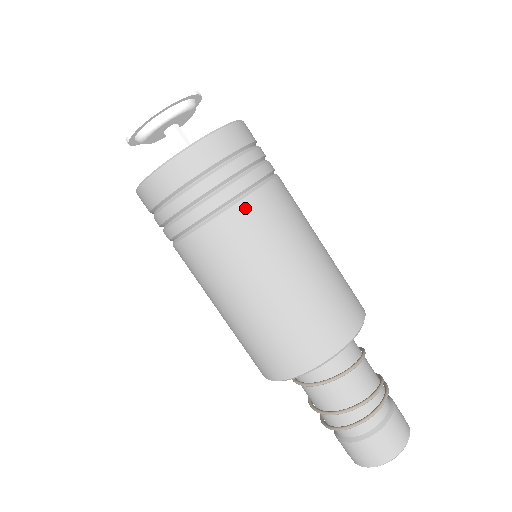
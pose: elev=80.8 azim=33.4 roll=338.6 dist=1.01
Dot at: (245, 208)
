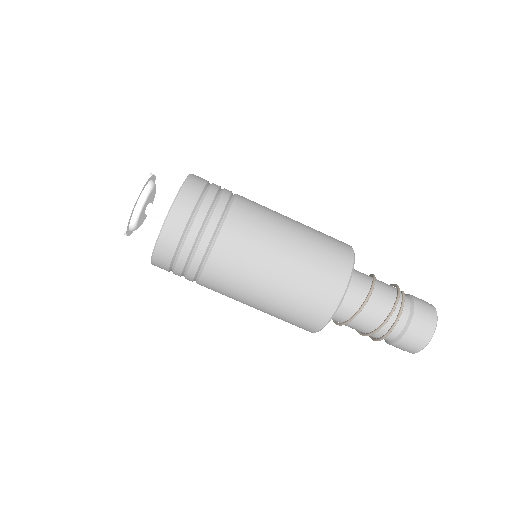
Dot at: (206, 278)
